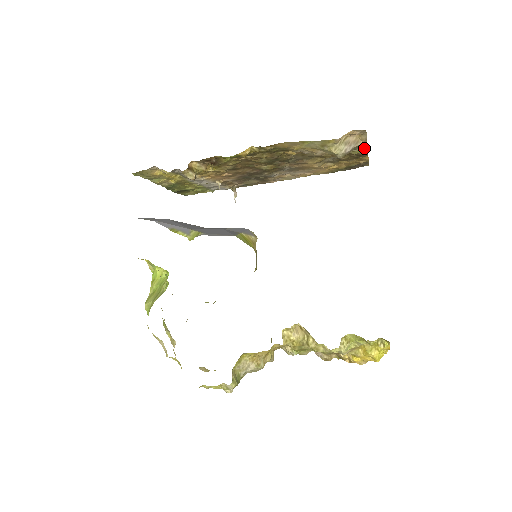
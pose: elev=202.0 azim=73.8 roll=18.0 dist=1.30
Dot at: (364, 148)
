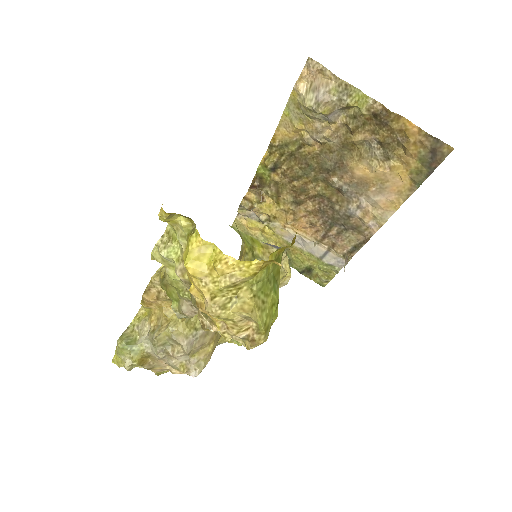
Dot at: (359, 96)
